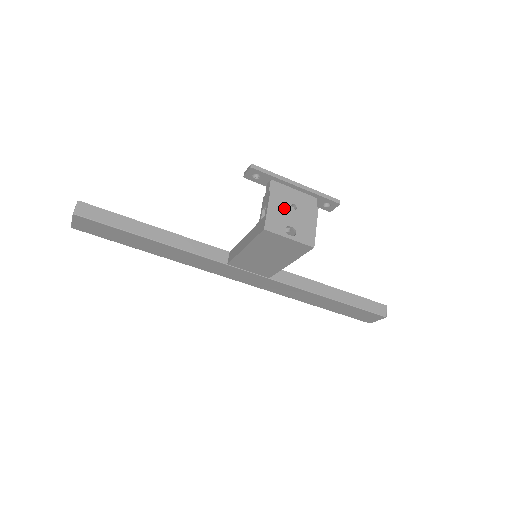
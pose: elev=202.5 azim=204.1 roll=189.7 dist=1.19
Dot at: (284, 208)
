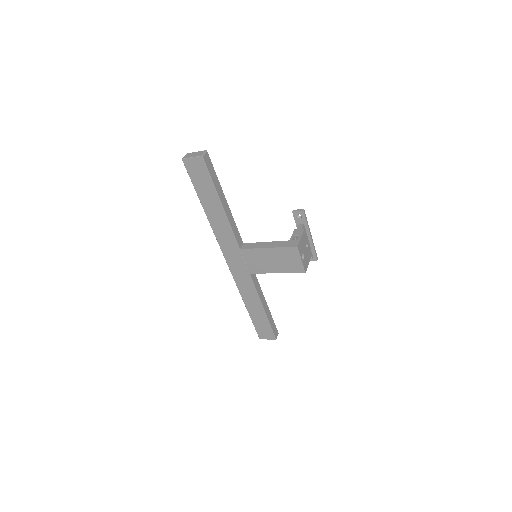
Dot at: (305, 243)
